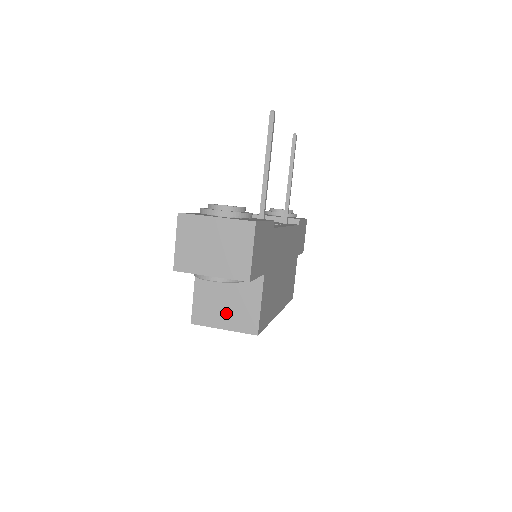
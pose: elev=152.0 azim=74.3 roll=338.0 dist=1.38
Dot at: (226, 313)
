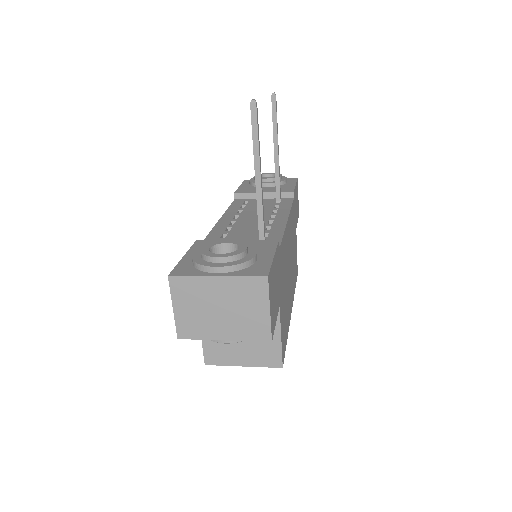
Dot at: (243, 350)
